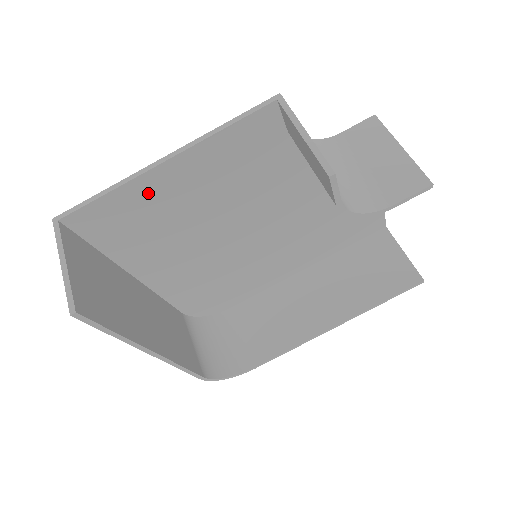
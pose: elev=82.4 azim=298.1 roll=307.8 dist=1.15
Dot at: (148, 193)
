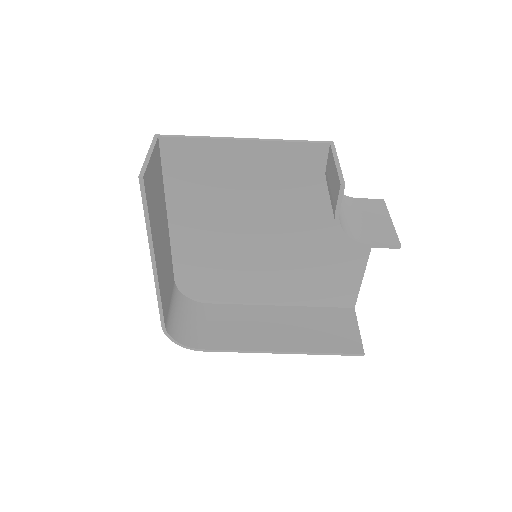
Dot at: (220, 156)
